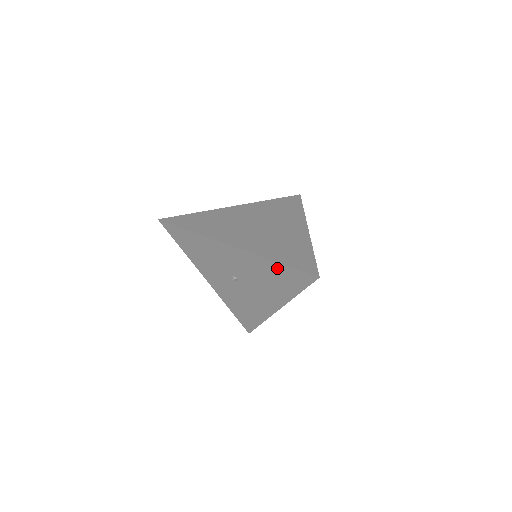
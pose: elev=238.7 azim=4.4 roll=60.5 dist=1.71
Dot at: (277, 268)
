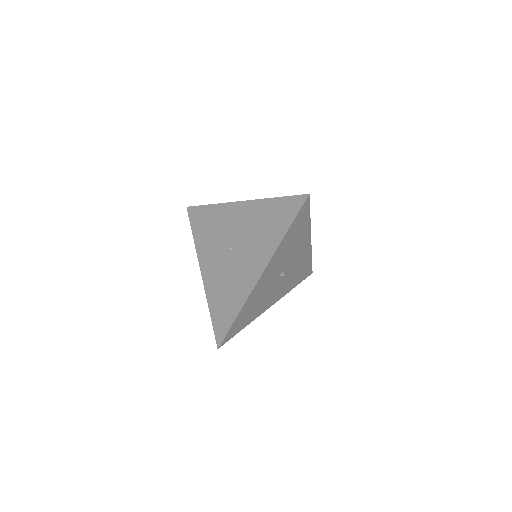
Dot at: (273, 206)
